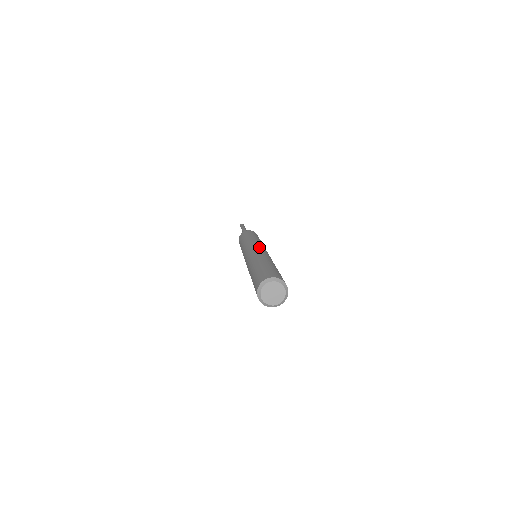
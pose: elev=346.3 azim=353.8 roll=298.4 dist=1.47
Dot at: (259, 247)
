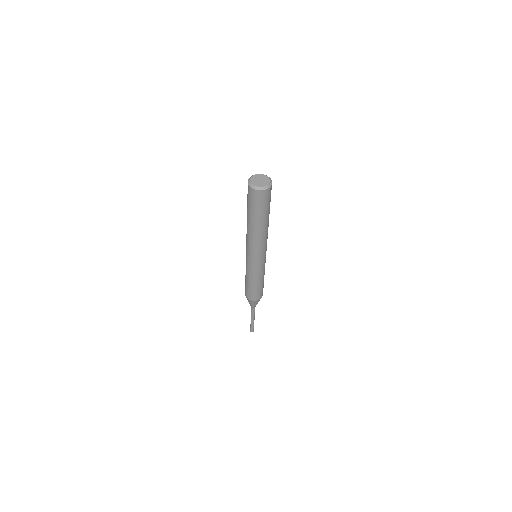
Dot at: occluded
